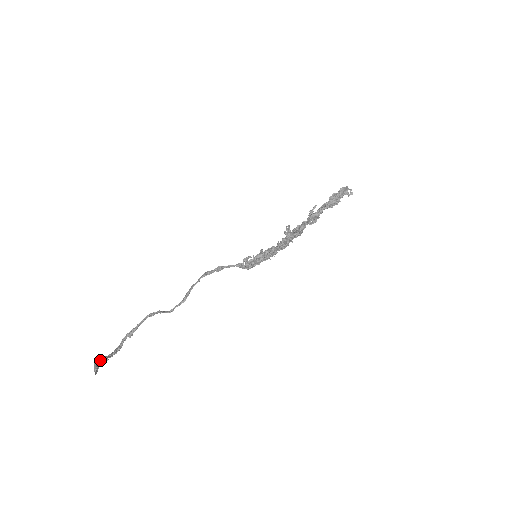
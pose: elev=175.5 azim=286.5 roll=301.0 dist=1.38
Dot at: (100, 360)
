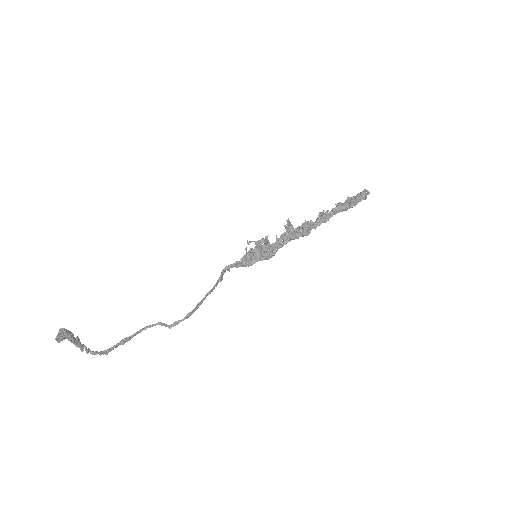
Dot at: (68, 330)
